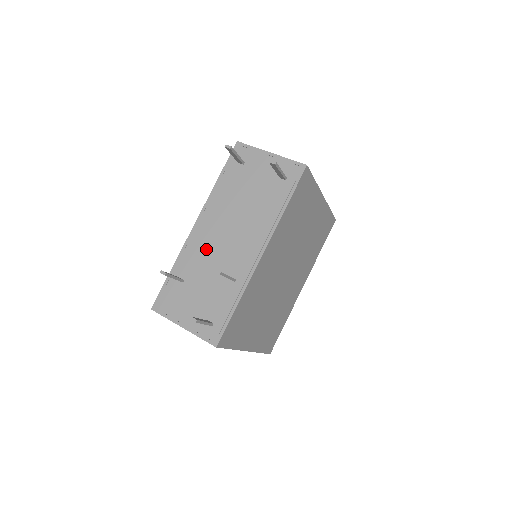
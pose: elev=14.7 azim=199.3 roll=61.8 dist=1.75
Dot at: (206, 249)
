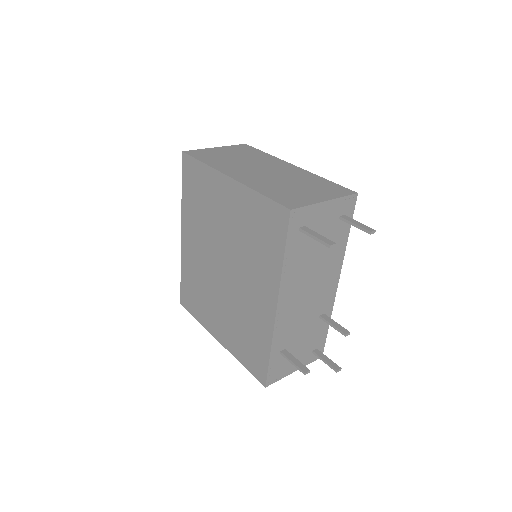
Dot at: (295, 317)
